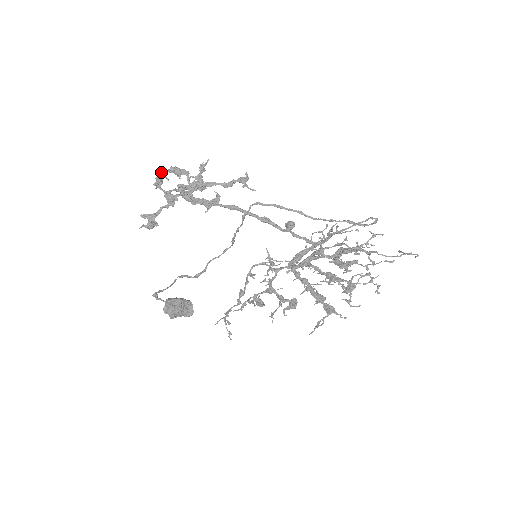
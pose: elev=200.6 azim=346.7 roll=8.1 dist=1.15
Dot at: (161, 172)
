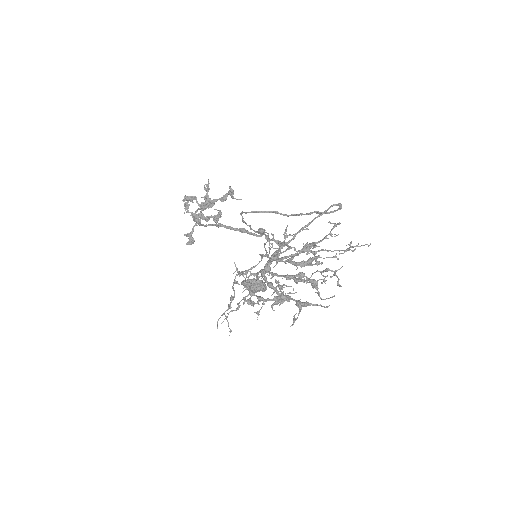
Dot at: occluded
